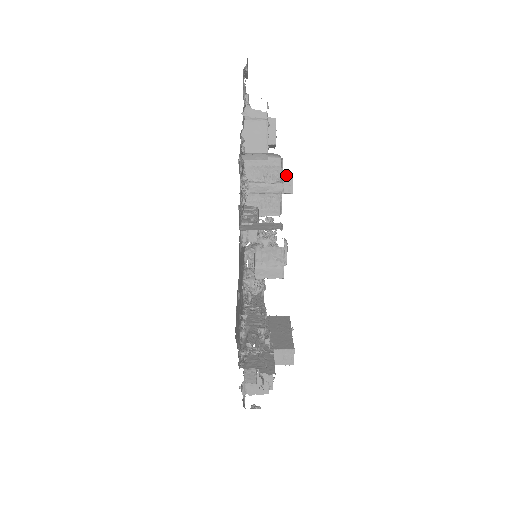
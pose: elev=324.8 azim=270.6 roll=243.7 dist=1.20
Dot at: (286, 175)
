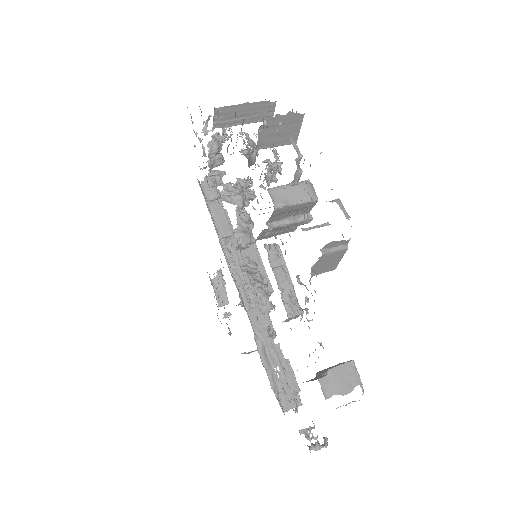
Dot at: (268, 101)
